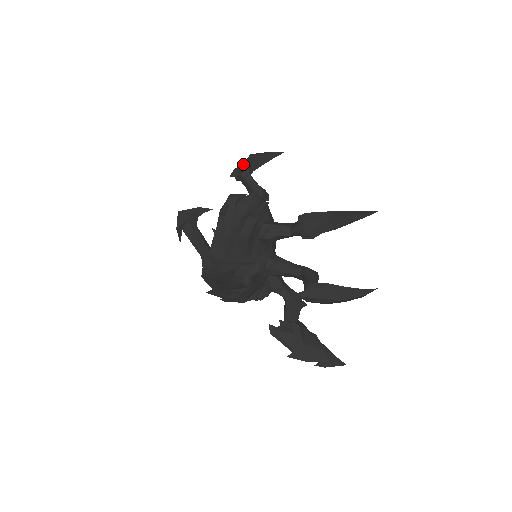
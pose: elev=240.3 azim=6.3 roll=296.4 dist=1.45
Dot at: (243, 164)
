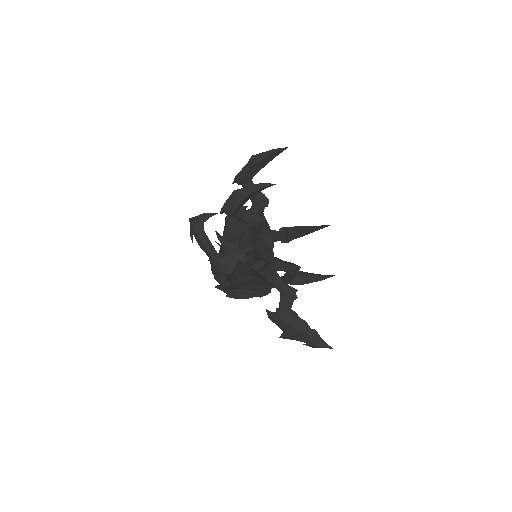
Dot at: occluded
